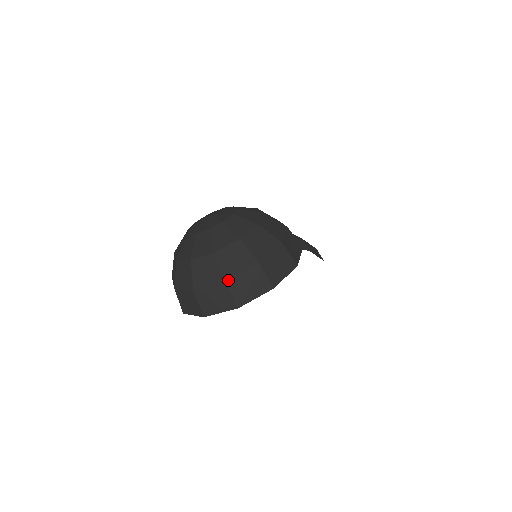
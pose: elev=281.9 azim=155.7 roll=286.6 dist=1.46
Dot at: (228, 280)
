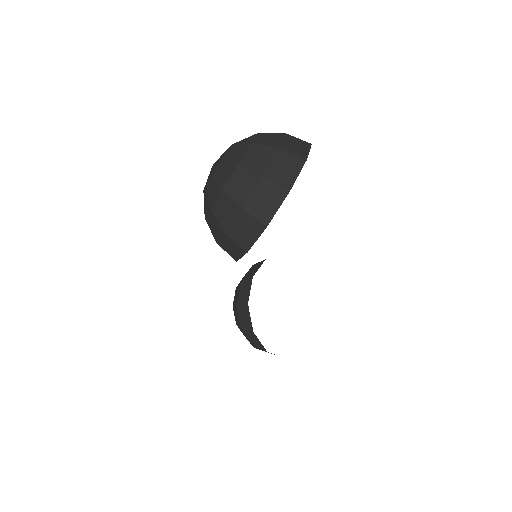
Dot at: (280, 146)
